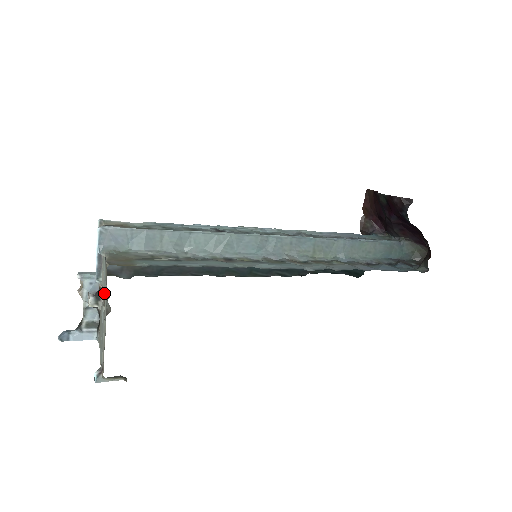
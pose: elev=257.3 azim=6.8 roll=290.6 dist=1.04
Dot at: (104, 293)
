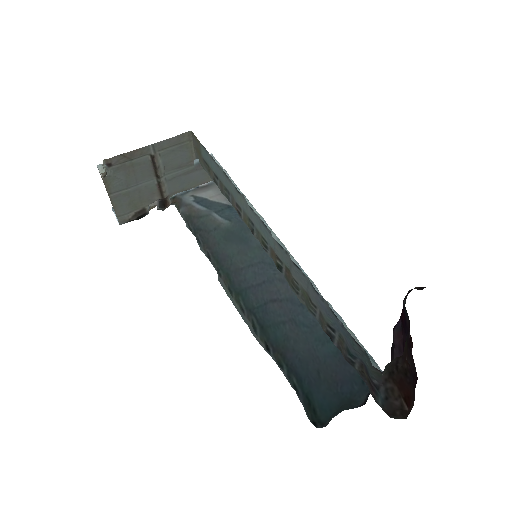
Dot at: (167, 168)
